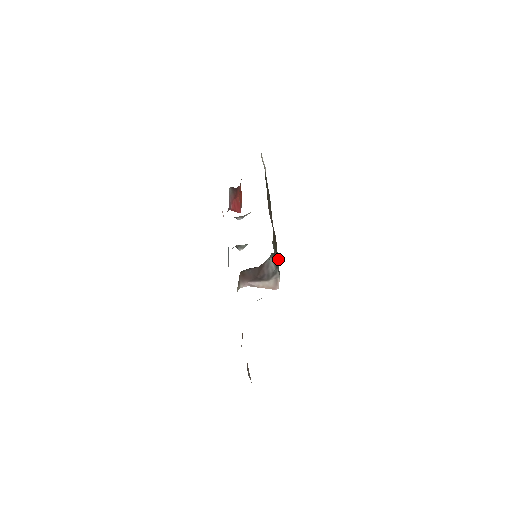
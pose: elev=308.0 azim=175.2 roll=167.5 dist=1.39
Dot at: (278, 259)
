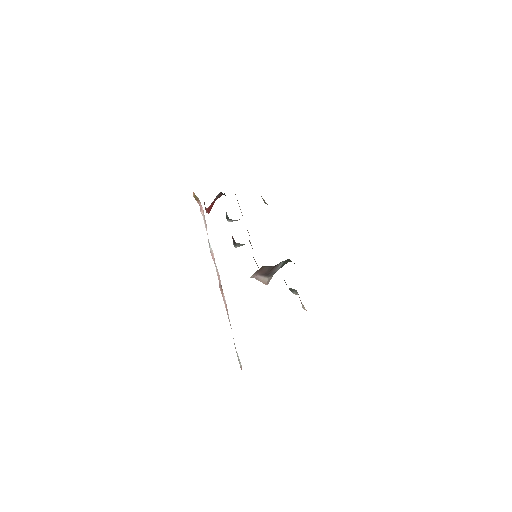
Dot at: occluded
